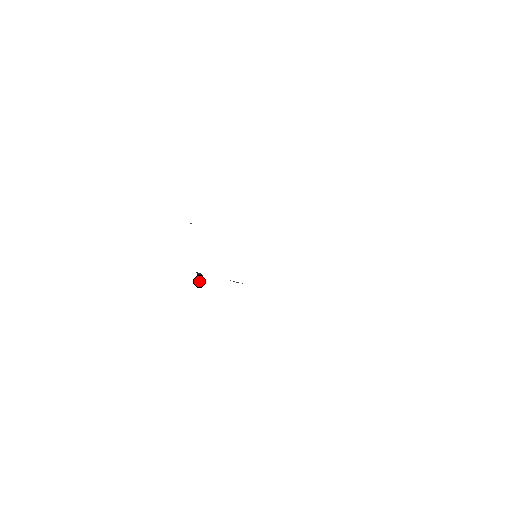
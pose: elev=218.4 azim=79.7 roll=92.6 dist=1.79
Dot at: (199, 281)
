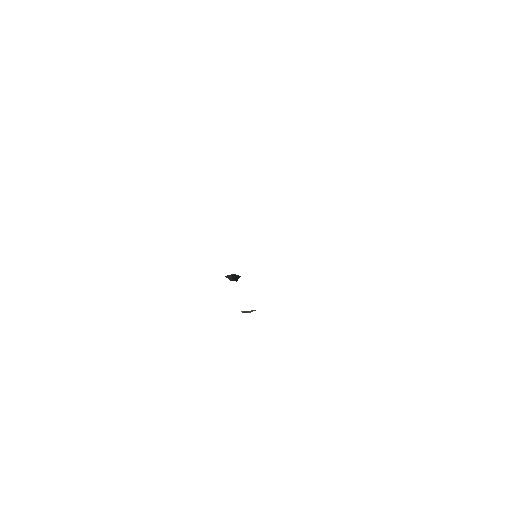
Dot at: occluded
